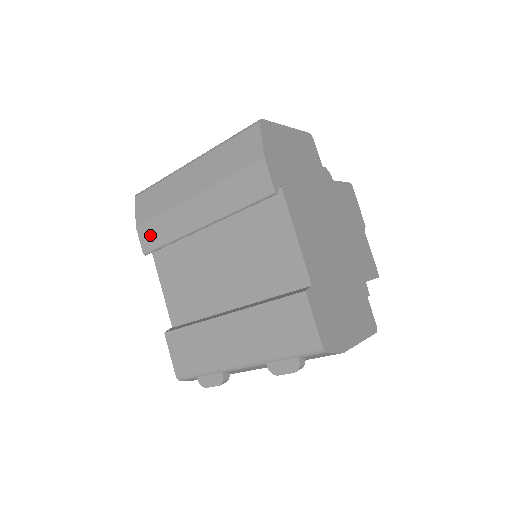
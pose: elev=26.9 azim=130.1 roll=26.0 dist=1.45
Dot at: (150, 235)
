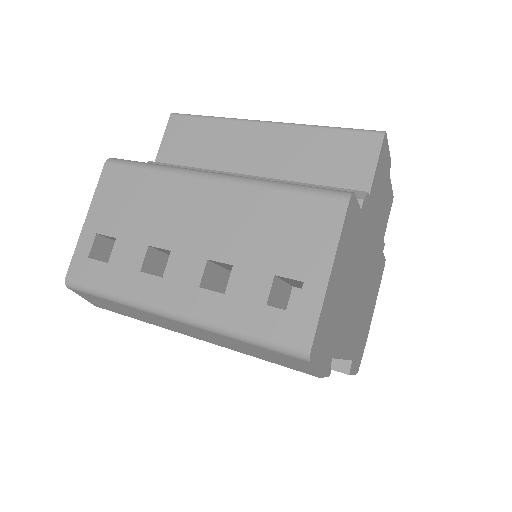
Dot at: occluded
